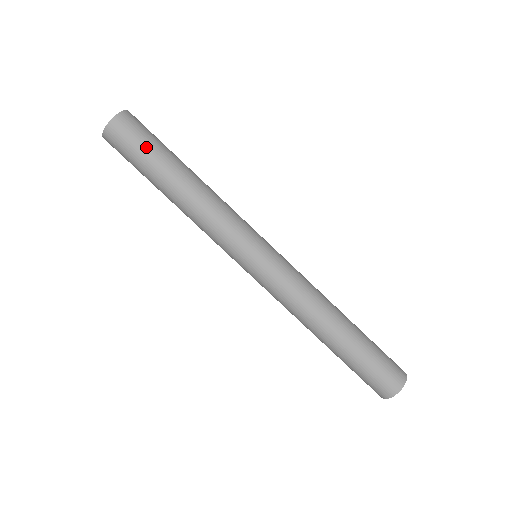
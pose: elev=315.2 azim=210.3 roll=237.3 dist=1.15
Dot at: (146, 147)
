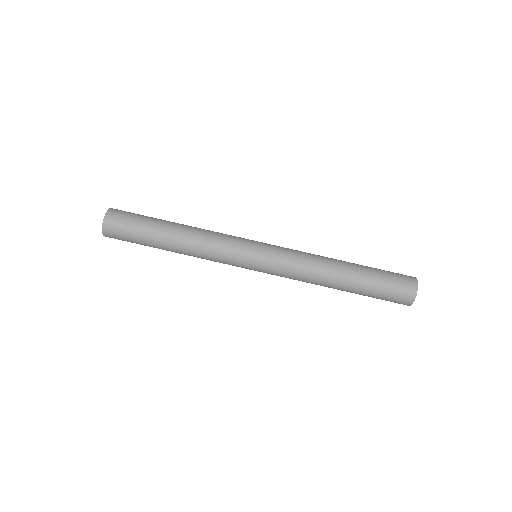
Dot at: (142, 216)
